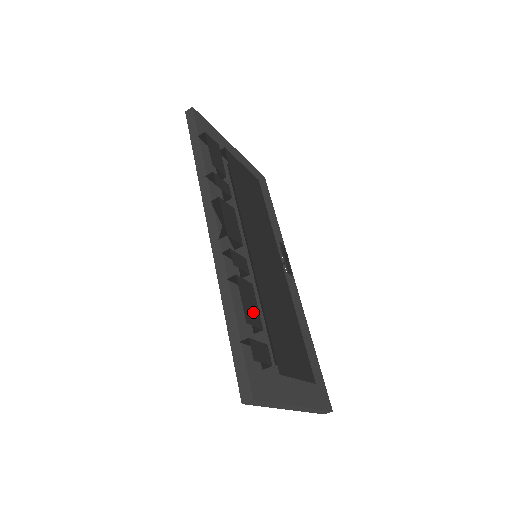
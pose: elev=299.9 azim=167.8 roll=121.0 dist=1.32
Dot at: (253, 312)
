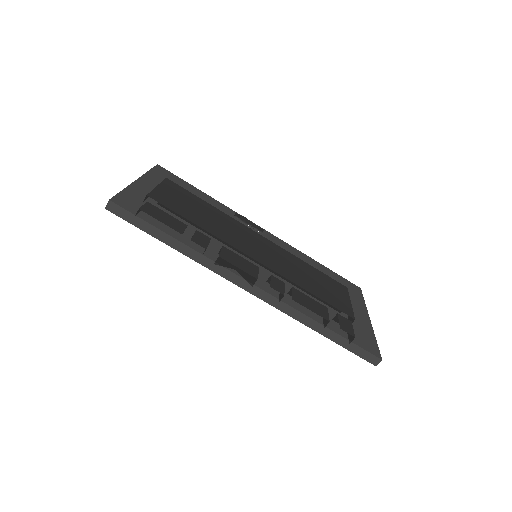
Dot at: (317, 307)
